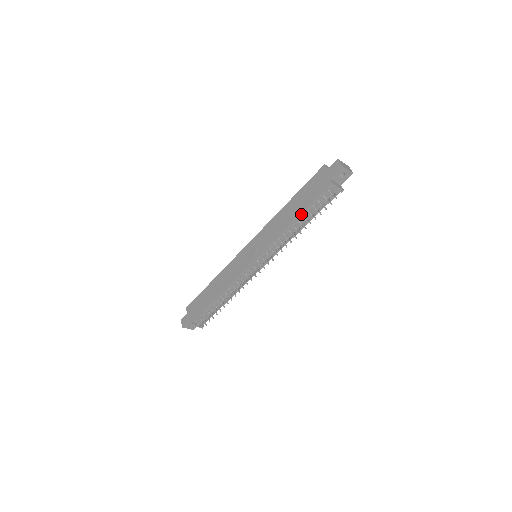
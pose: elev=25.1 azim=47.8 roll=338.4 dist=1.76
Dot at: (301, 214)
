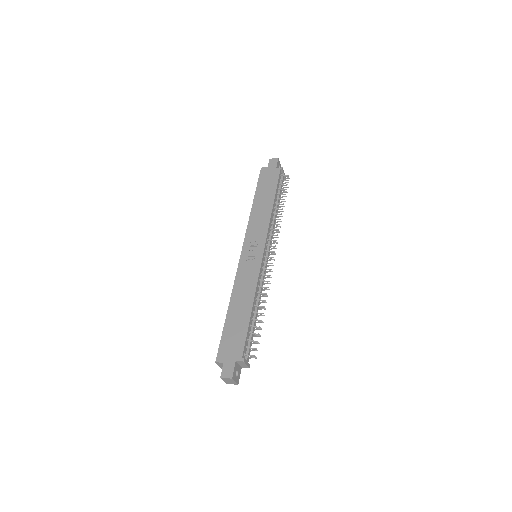
Dot at: (275, 197)
